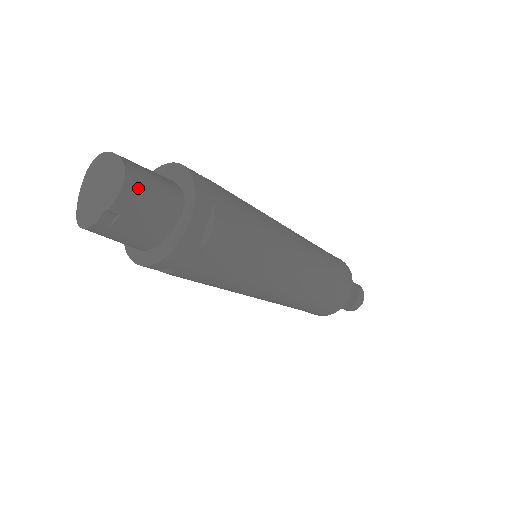
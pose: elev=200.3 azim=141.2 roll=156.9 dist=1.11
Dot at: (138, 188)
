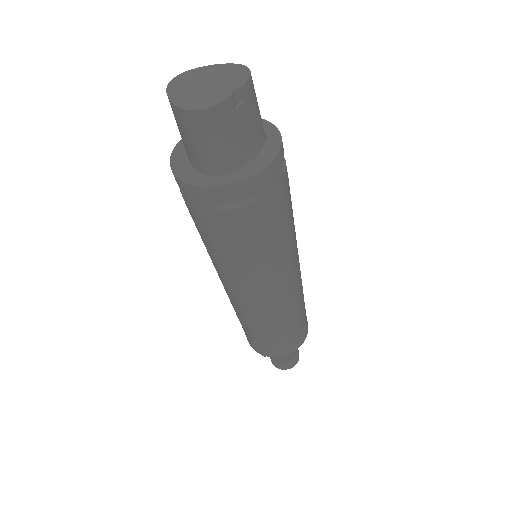
Dot at: (253, 84)
